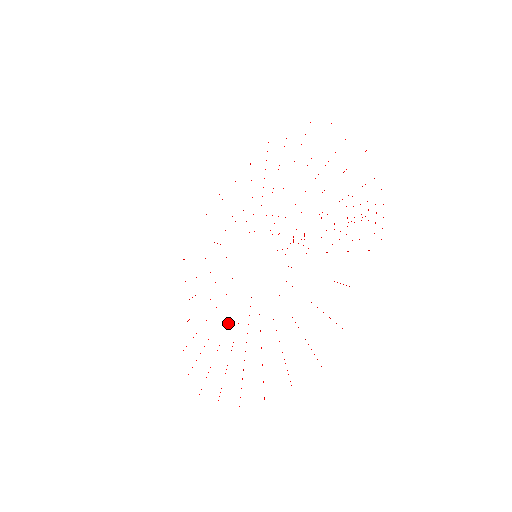
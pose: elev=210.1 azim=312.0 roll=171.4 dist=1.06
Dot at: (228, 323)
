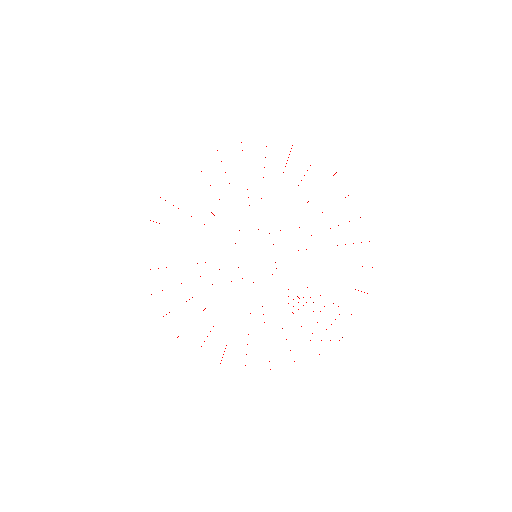
Dot at: occluded
